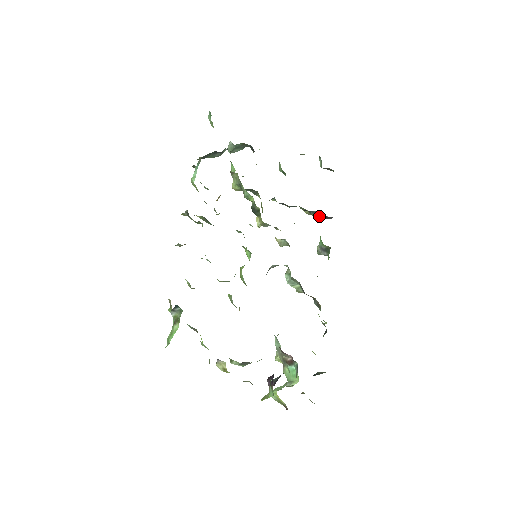
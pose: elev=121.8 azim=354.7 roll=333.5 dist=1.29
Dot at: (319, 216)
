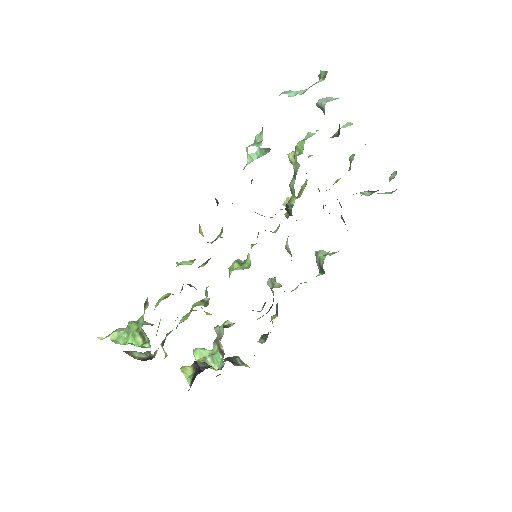
Dot at: occluded
